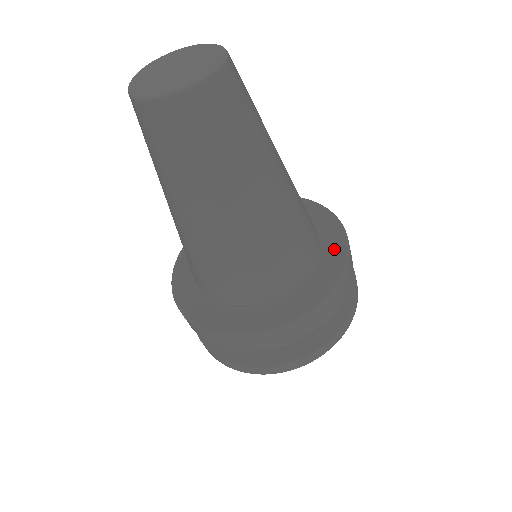
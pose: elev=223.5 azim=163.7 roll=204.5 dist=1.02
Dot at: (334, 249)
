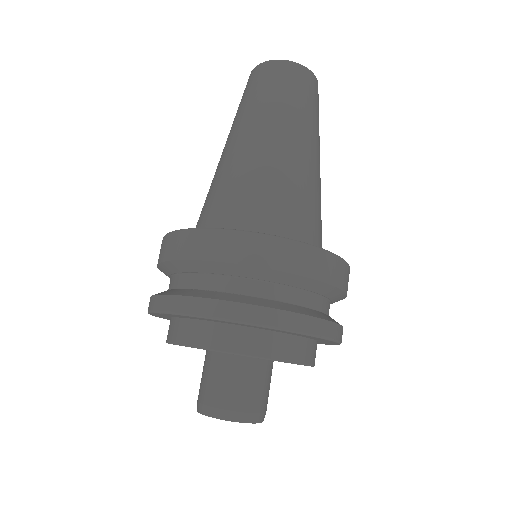
Dot at: occluded
